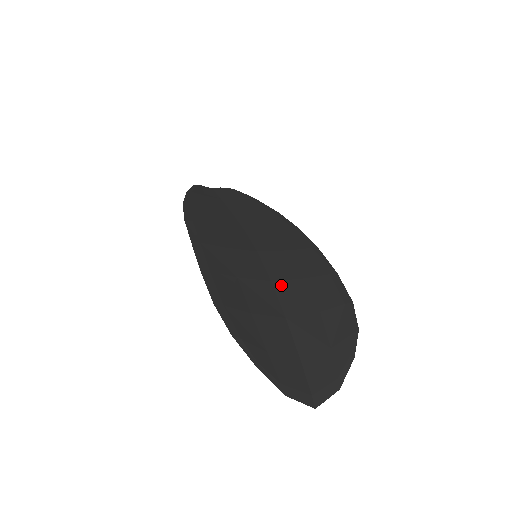
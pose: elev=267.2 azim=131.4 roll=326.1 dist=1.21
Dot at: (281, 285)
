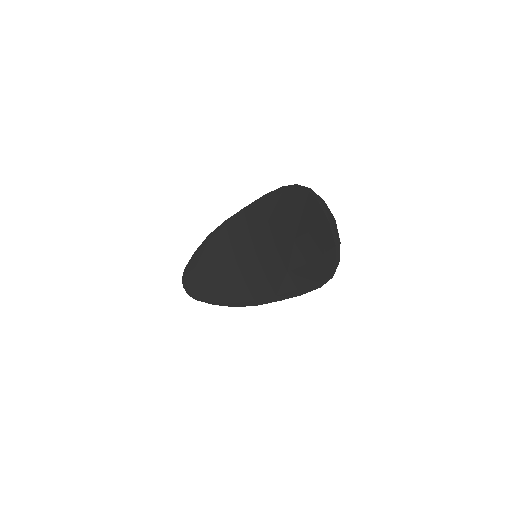
Dot at: (283, 251)
